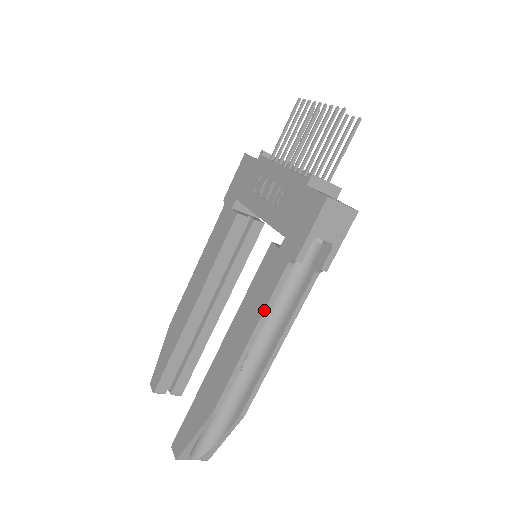
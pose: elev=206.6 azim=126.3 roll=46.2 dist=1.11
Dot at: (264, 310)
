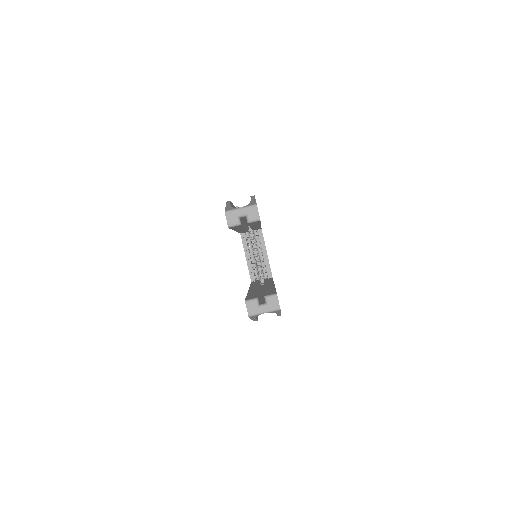
Dot at: occluded
